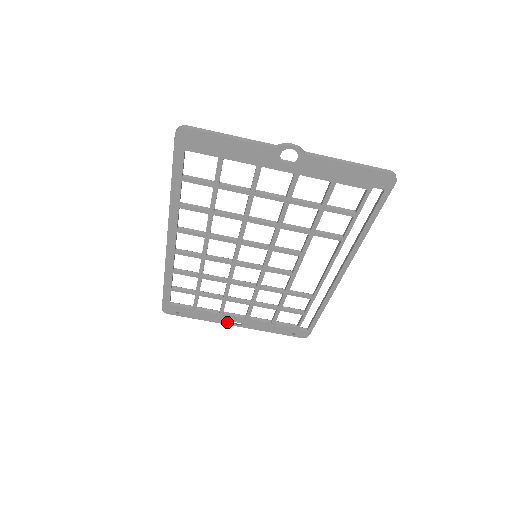
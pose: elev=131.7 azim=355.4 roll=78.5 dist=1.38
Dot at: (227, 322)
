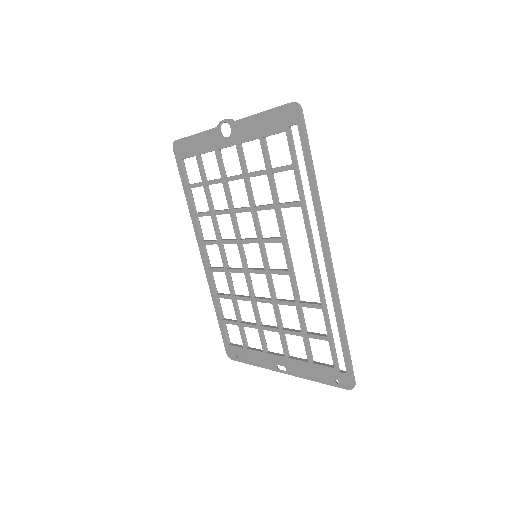
Dot at: (274, 367)
